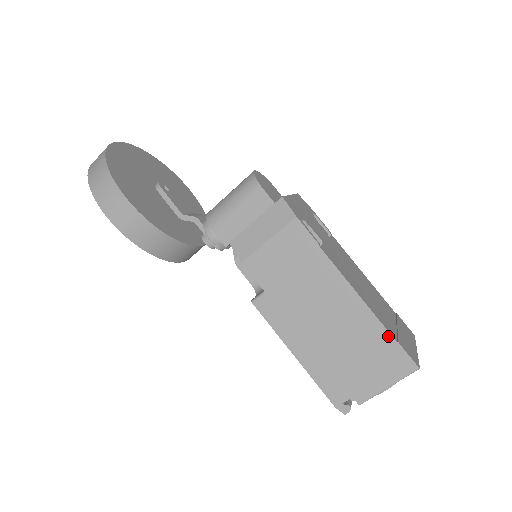
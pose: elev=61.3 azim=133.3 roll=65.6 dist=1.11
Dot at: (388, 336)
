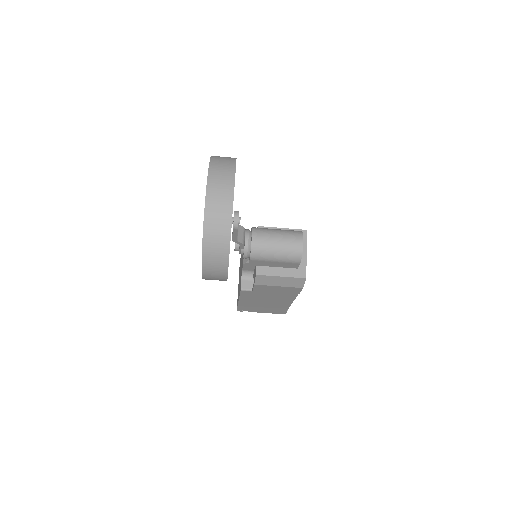
Dot at: (286, 309)
